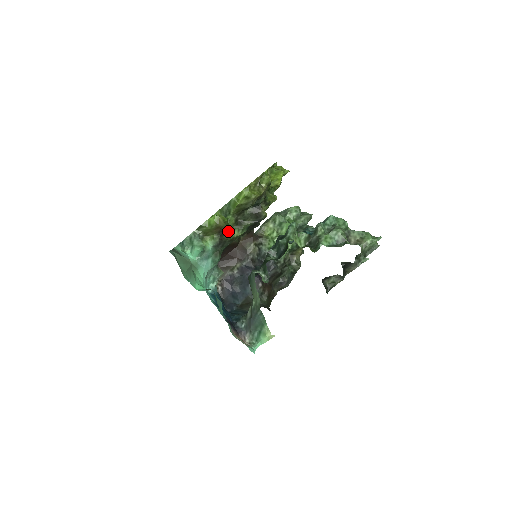
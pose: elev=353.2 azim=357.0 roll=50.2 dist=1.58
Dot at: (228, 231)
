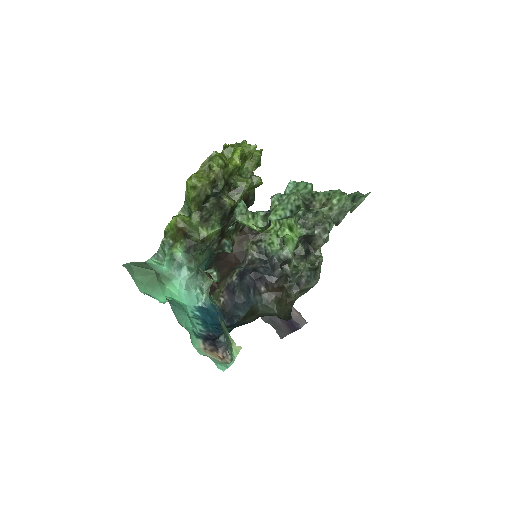
Dot at: (193, 231)
